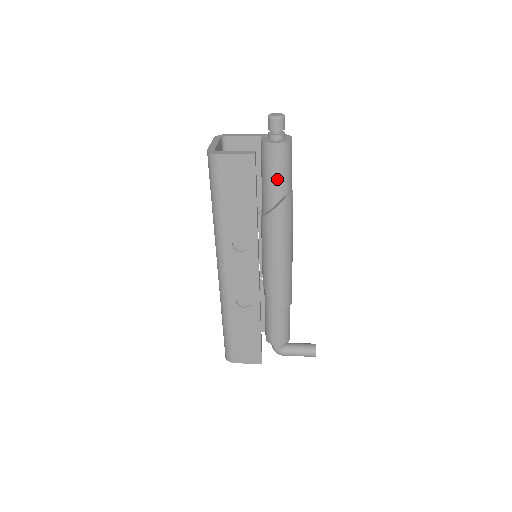
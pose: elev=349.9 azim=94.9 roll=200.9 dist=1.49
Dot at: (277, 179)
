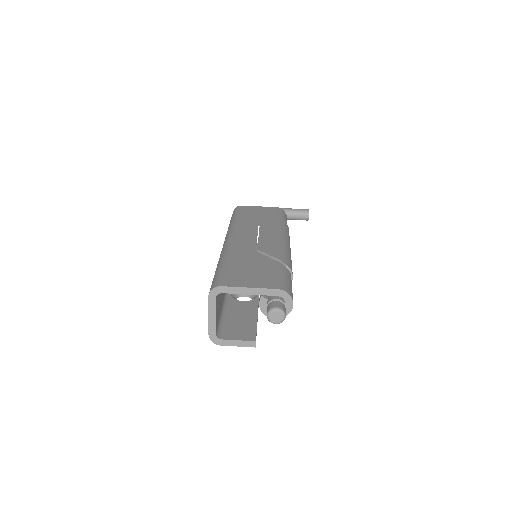
Dot at: occluded
